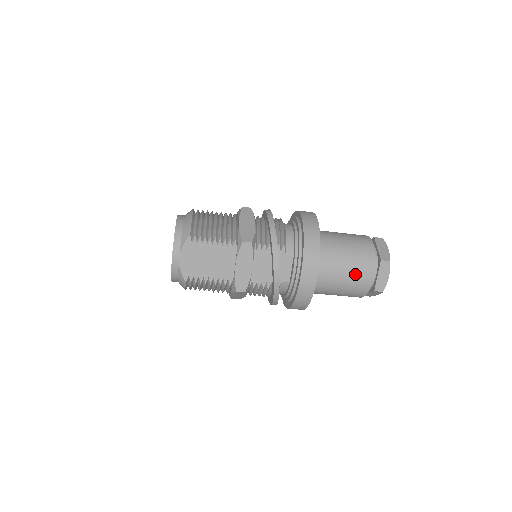
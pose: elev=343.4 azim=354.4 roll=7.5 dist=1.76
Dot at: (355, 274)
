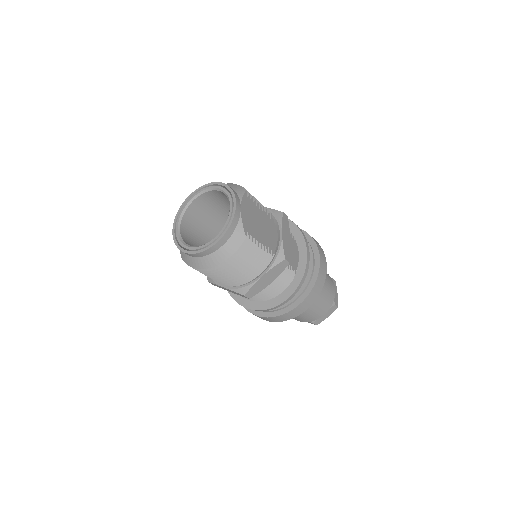
Dot at: (328, 282)
